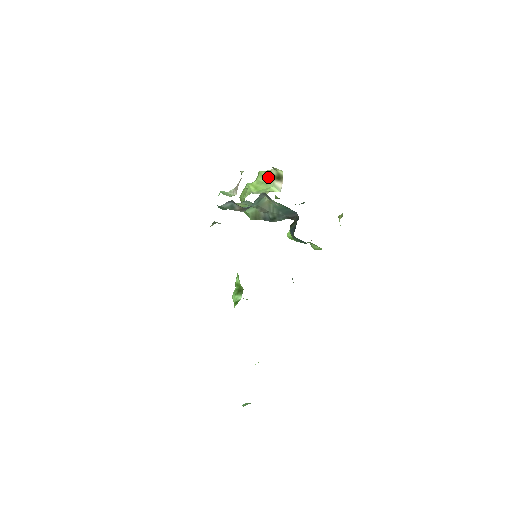
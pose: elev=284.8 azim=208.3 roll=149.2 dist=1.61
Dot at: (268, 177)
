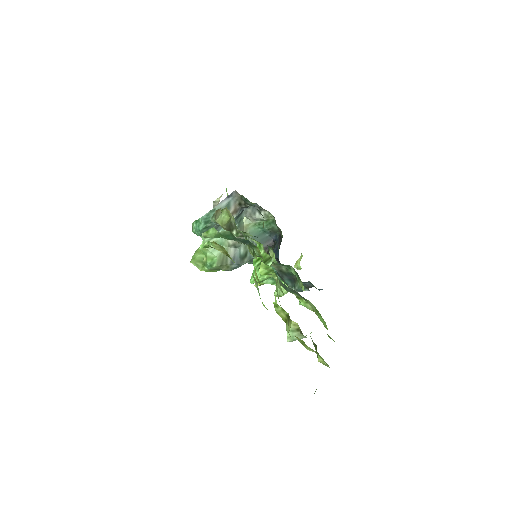
Dot at: occluded
